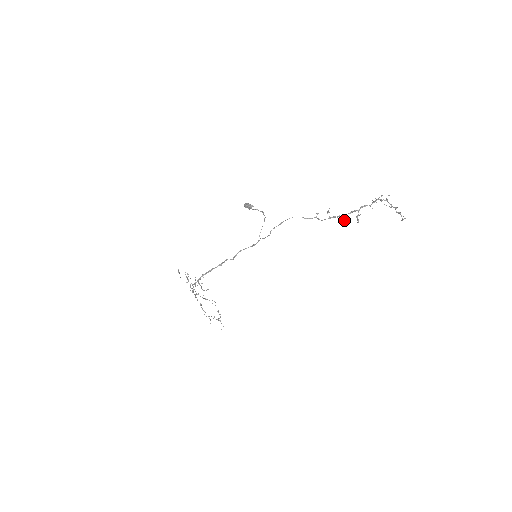
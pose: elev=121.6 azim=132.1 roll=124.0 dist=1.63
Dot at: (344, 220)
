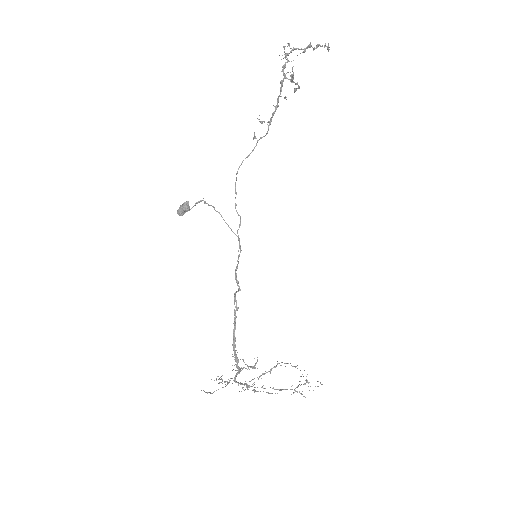
Dot at: occluded
